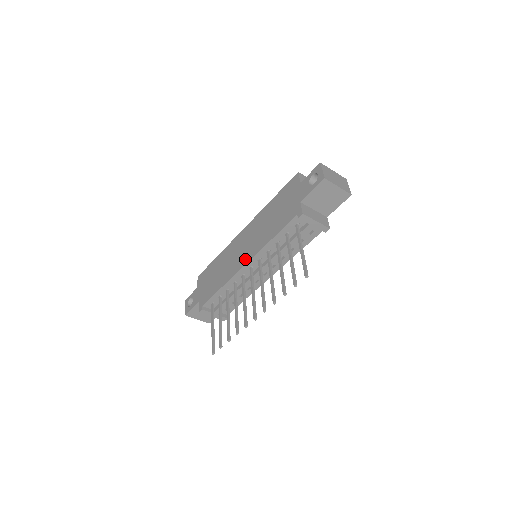
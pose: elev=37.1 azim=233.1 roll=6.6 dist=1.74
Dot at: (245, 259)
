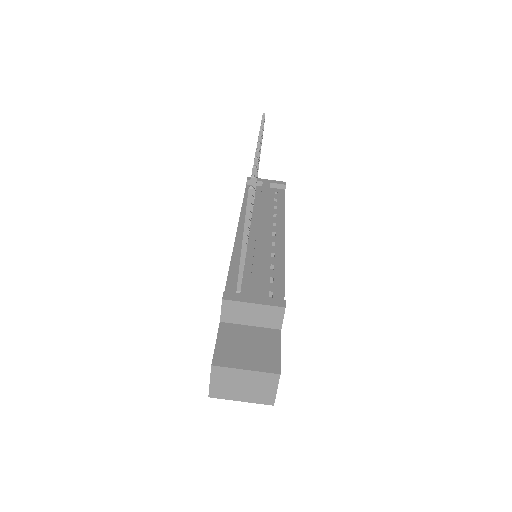
Dot at: occluded
